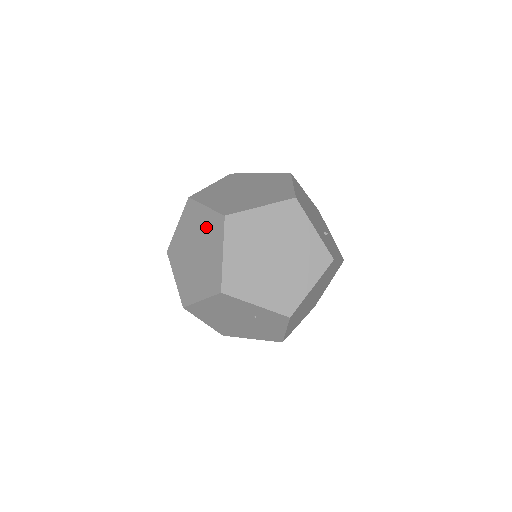
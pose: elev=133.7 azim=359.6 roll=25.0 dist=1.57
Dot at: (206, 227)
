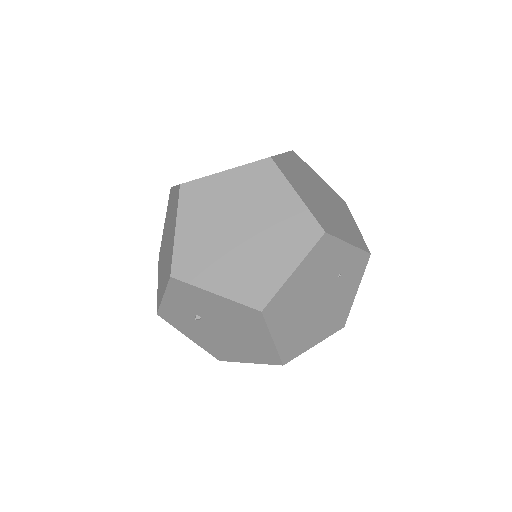
Dot at: (243, 189)
